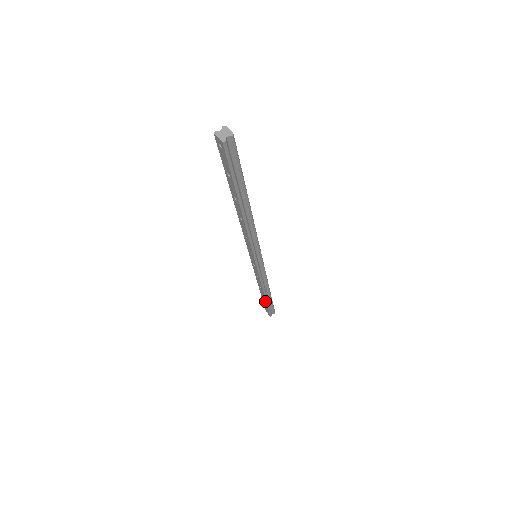
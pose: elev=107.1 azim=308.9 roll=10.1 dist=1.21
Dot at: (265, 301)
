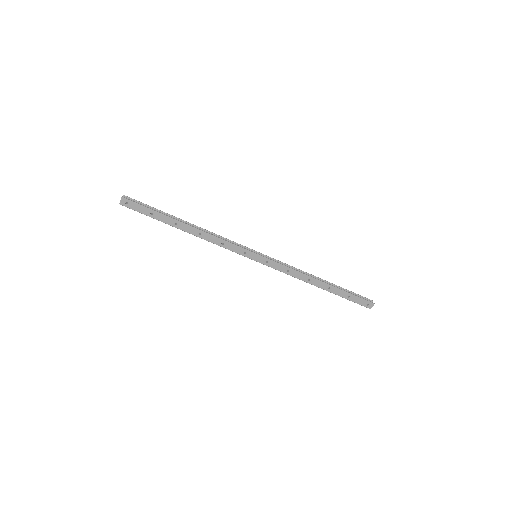
Dot at: (337, 290)
